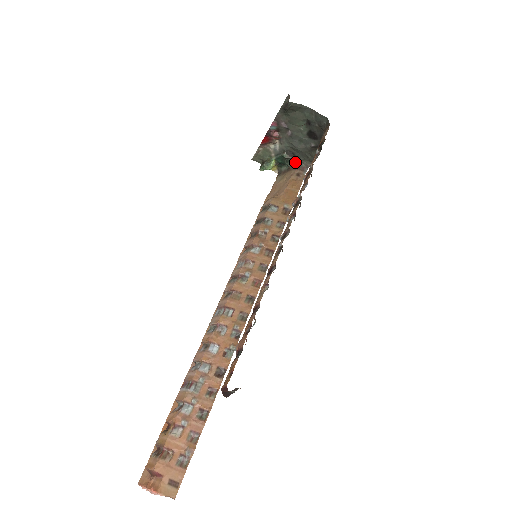
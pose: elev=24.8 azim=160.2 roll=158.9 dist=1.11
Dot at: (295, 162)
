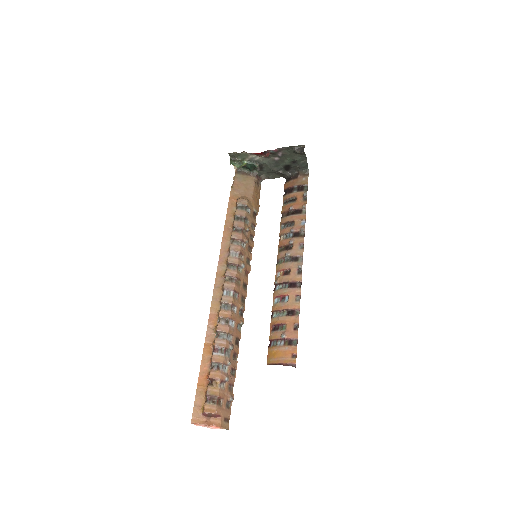
Dot at: (258, 172)
